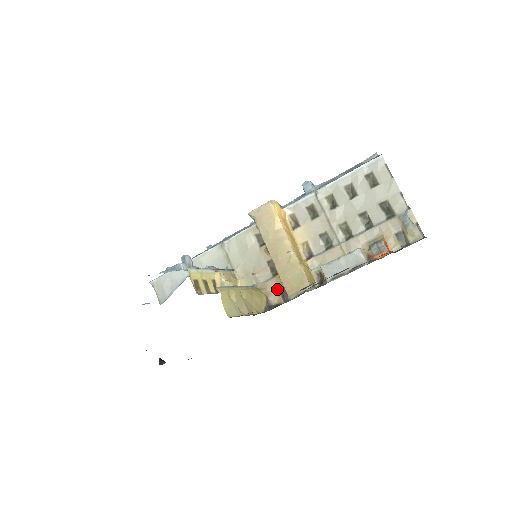
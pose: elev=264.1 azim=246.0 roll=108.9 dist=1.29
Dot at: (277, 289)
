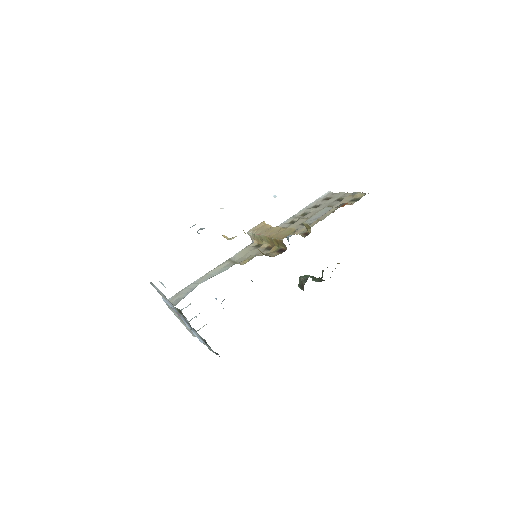
Dot at: (274, 252)
